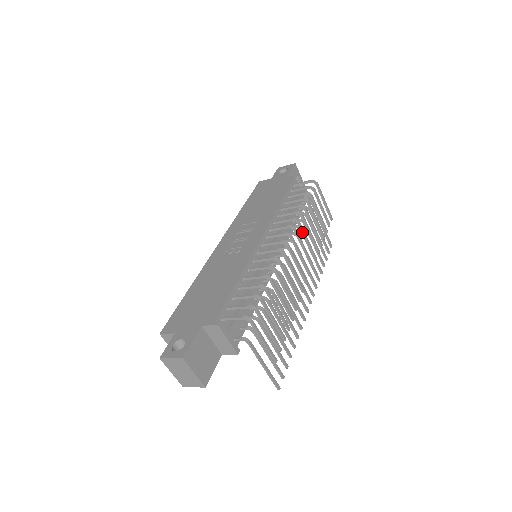
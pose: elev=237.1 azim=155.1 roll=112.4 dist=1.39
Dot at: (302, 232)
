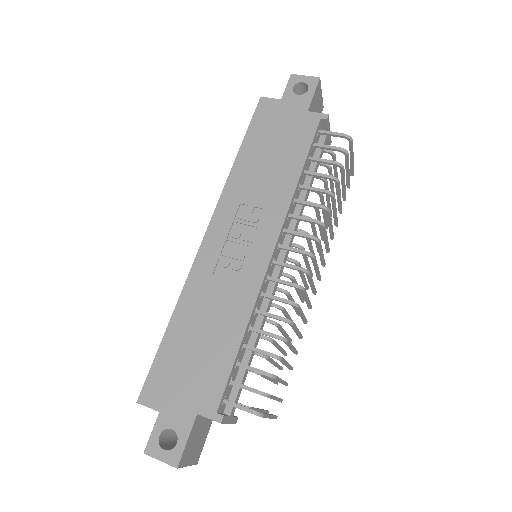
Dot at: (324, 234)
